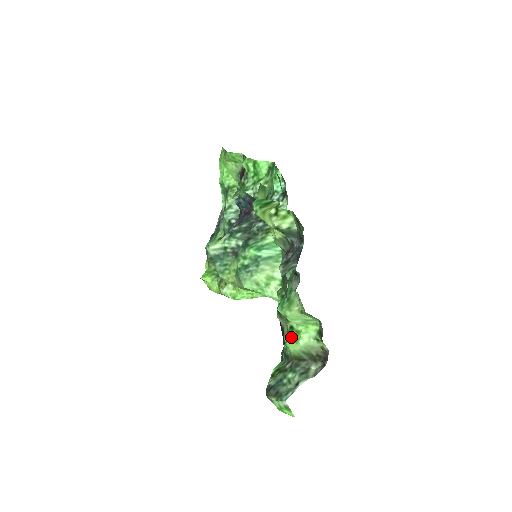
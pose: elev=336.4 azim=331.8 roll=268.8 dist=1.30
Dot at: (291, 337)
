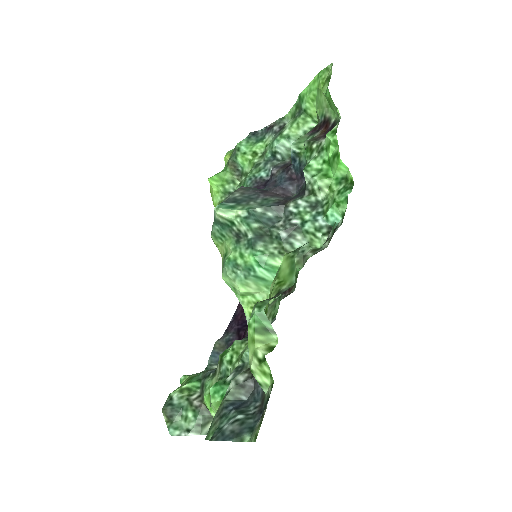
Dot at: occluded
